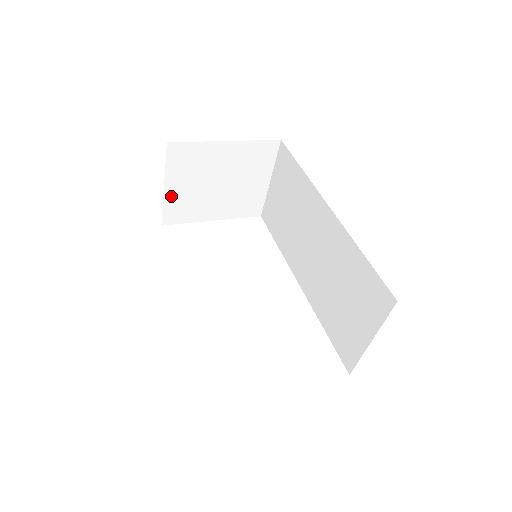
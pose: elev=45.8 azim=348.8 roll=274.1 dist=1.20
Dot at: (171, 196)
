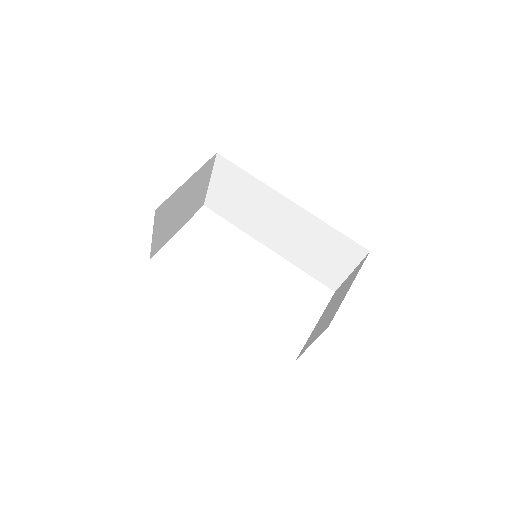
Dot at: (156, 238)
